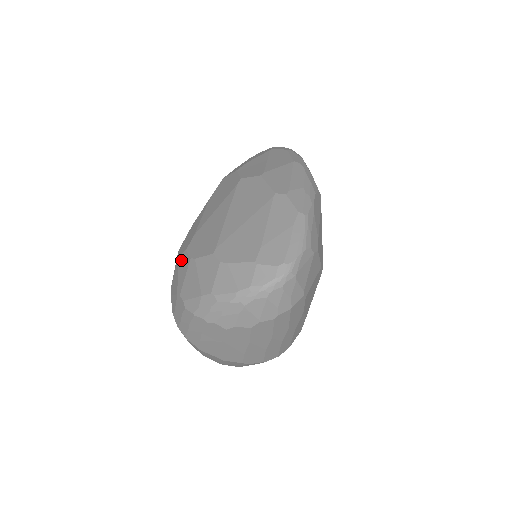
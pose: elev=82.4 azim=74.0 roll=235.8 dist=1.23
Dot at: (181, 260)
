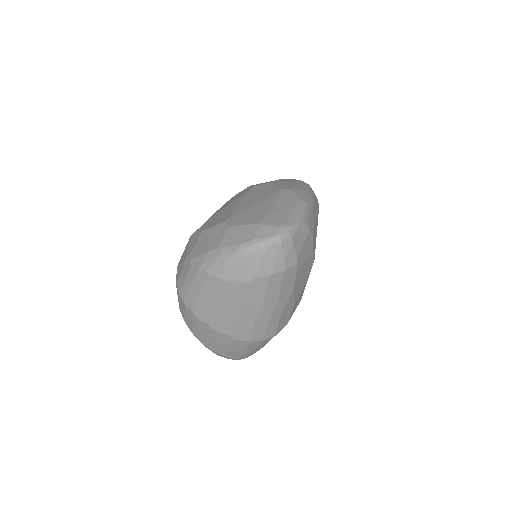
Dot at: (193, 236)
